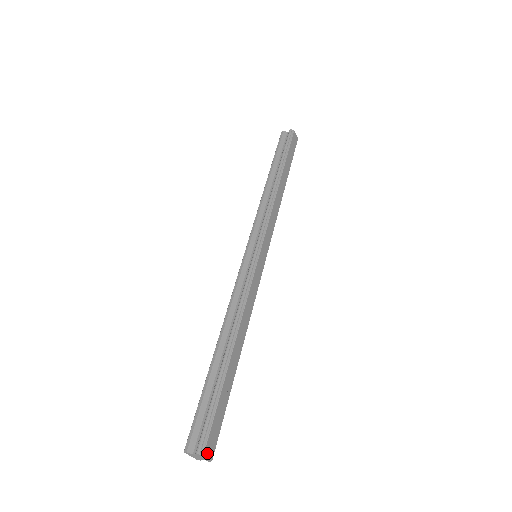
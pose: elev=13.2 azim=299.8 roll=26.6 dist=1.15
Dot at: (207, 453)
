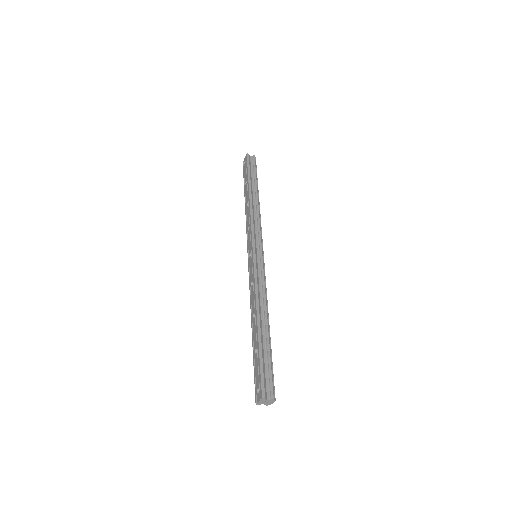
Dot at: (274, 399)
